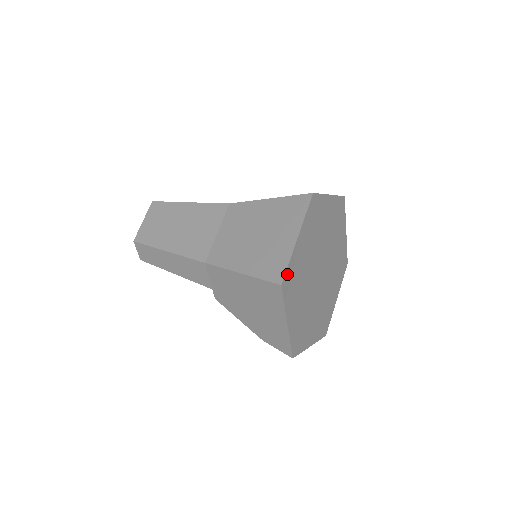
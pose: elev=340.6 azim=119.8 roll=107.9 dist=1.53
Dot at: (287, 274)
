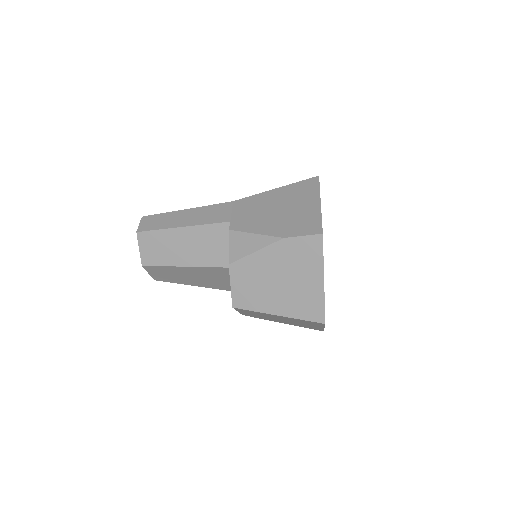
Dot at: occluded
